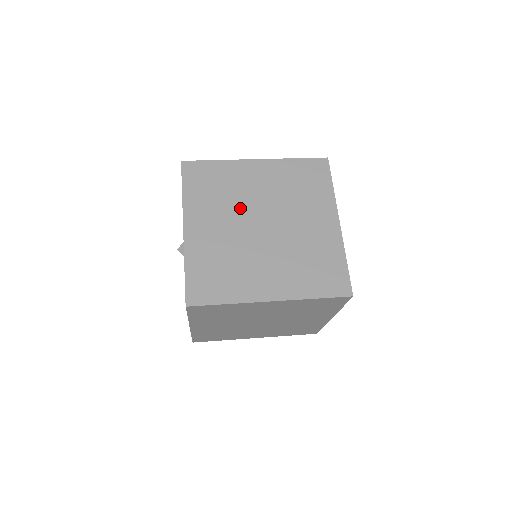
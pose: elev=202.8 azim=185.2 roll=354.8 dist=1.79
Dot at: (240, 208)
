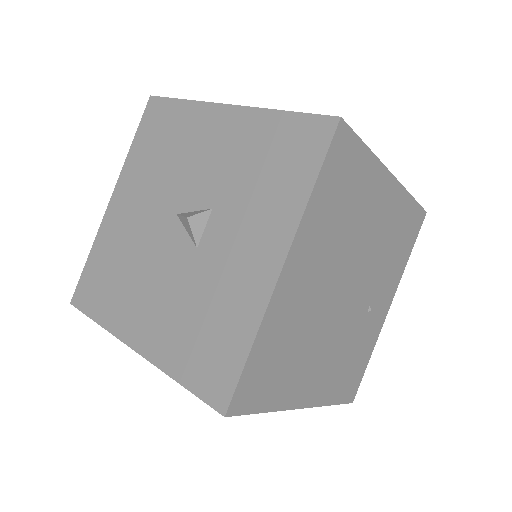
Dot at: (346, 254)
